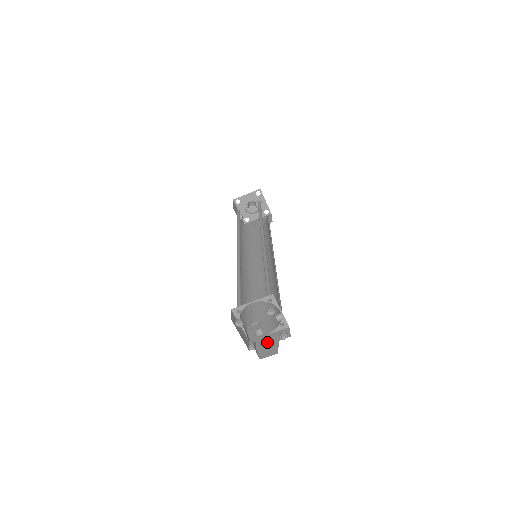
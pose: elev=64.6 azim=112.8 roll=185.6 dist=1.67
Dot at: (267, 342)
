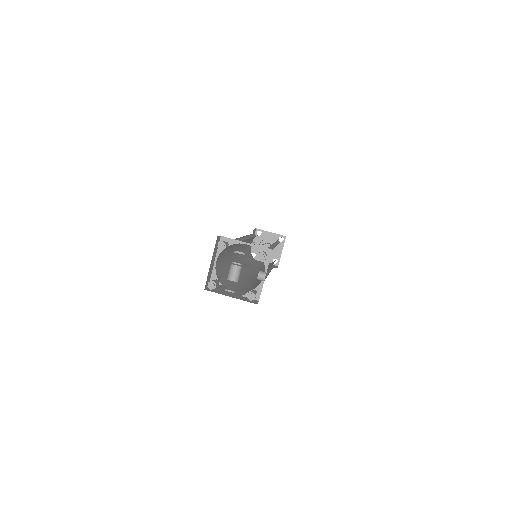
Dot at: (232, 288)
